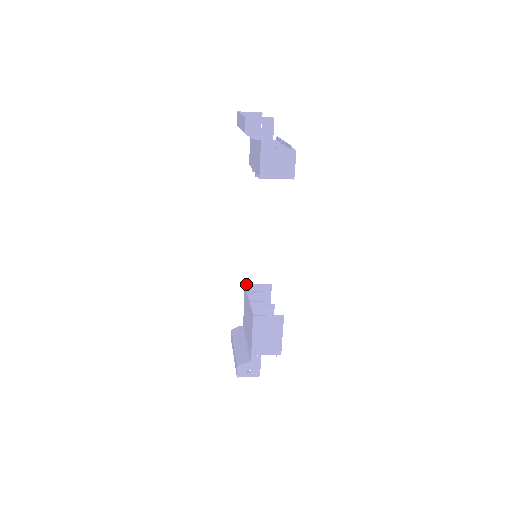
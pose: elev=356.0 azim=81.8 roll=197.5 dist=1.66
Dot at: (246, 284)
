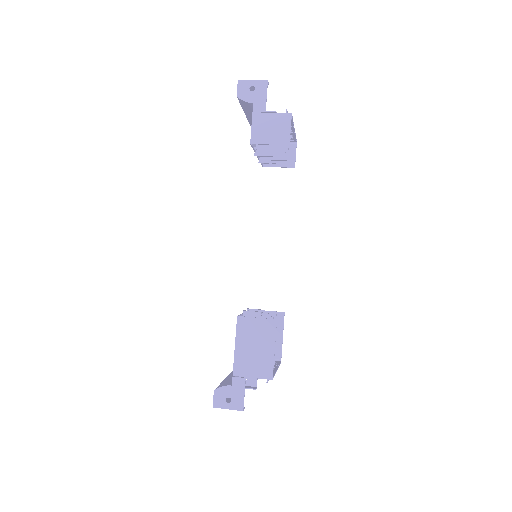
Dot at: occluded
